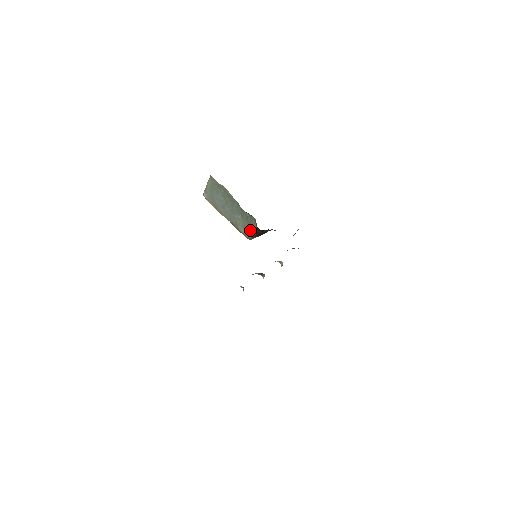
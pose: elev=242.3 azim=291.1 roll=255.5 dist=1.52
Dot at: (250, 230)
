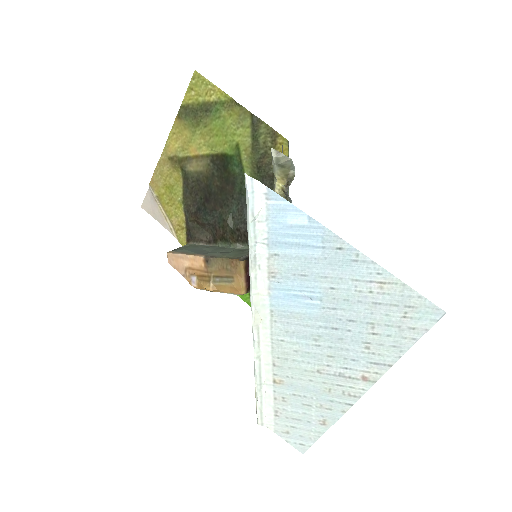
Dot at: (242, 255)
